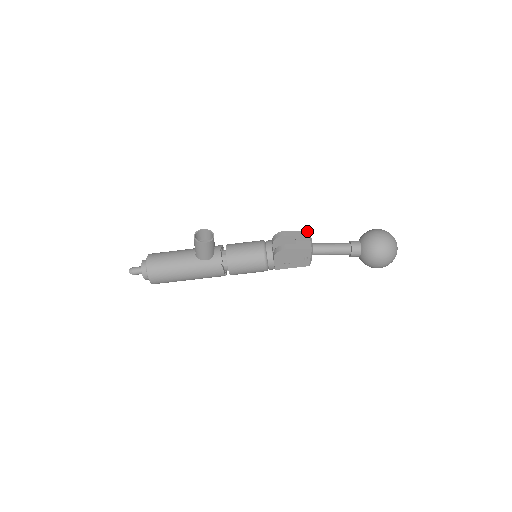
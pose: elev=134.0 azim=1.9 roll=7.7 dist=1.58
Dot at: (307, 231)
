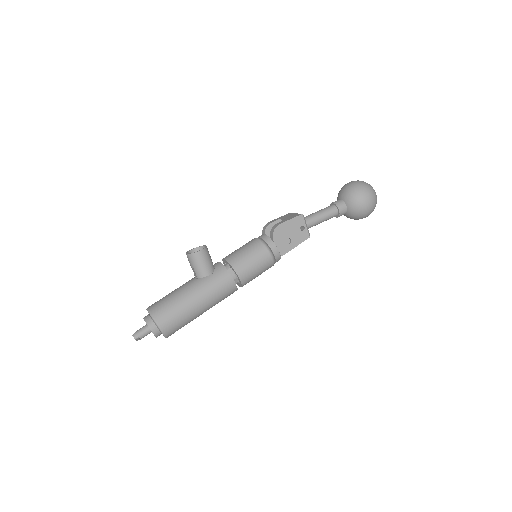
Dot at: (289, 213)
